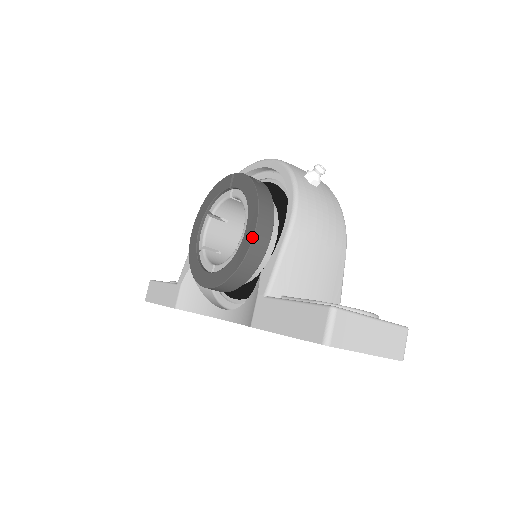
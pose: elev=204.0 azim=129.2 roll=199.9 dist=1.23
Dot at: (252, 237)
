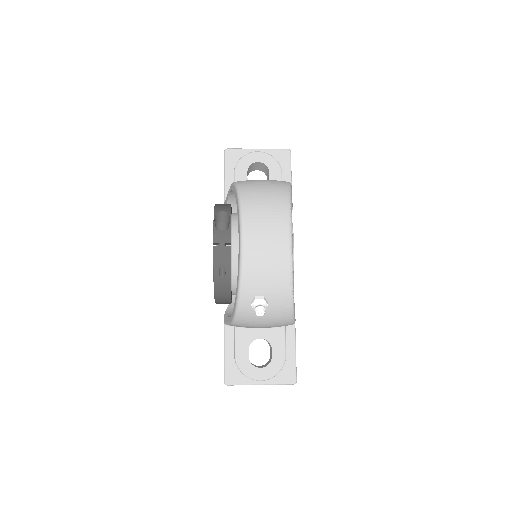
Dot at: occluded
